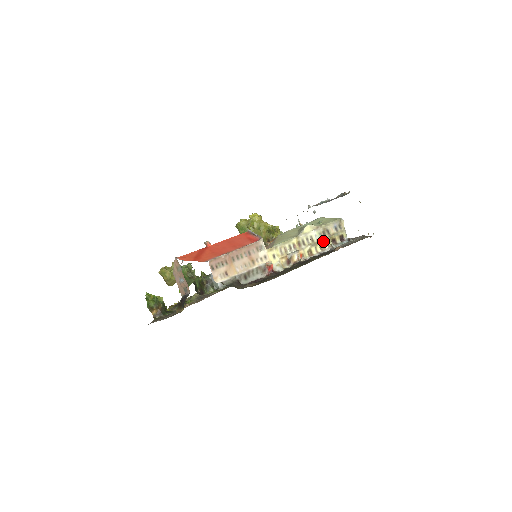
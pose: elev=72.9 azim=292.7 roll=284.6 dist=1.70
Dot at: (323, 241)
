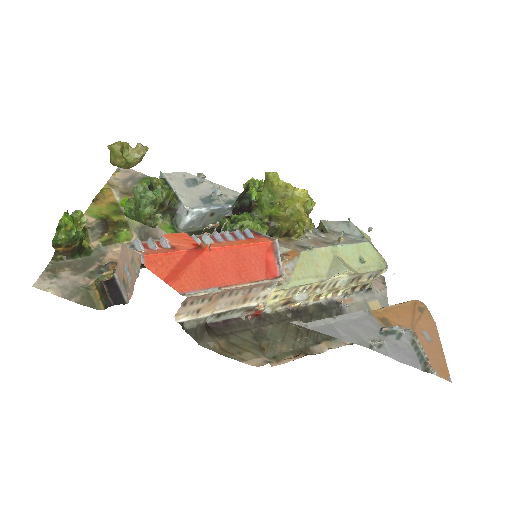
Dot at: (344, 288)
